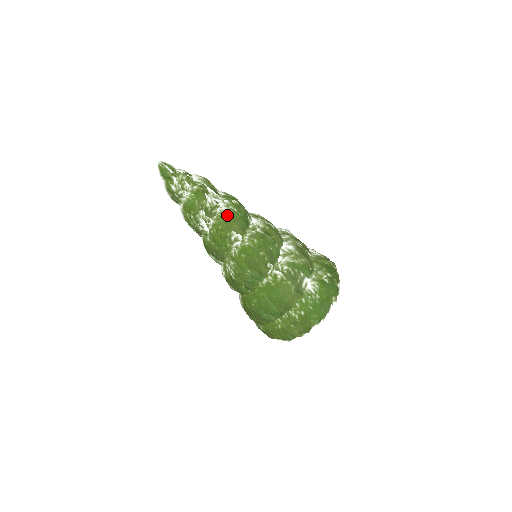
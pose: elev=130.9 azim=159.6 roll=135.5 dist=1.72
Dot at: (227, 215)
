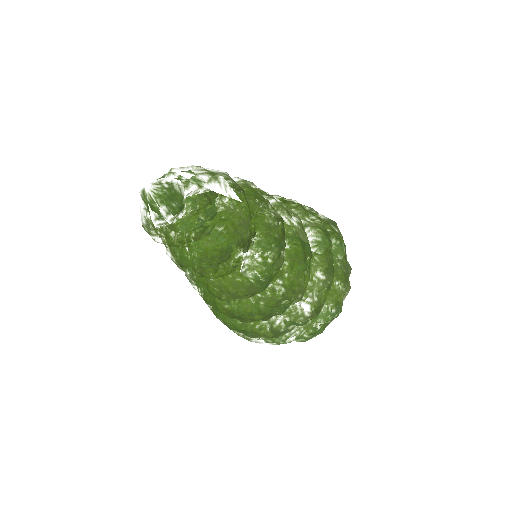
Dot at: (240, 286)
